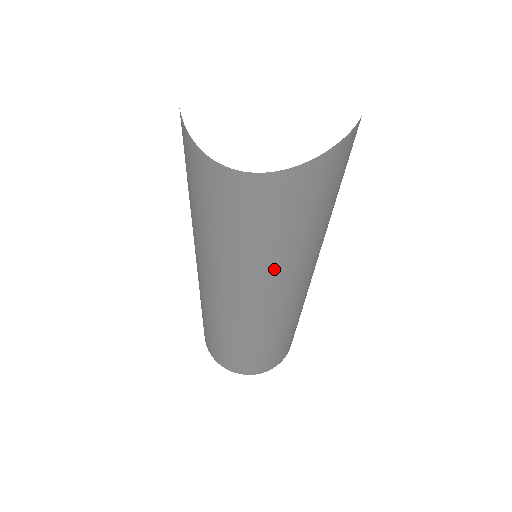
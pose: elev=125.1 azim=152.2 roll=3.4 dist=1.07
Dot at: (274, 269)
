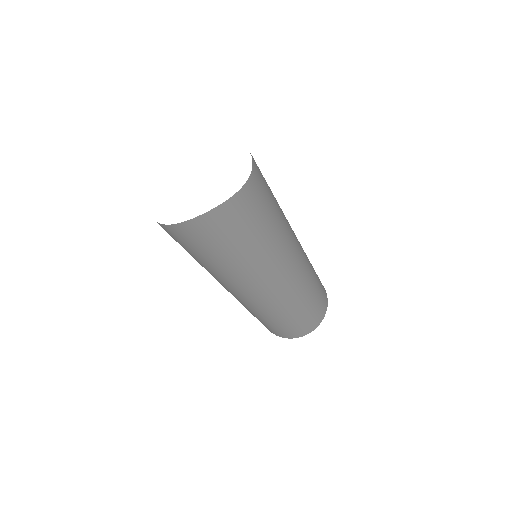
Dot at: (209, 271)
